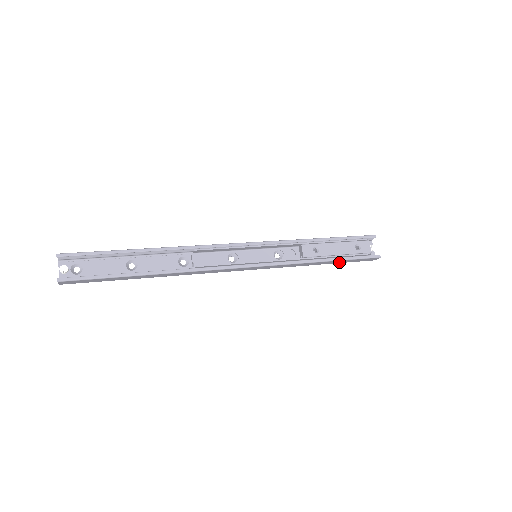
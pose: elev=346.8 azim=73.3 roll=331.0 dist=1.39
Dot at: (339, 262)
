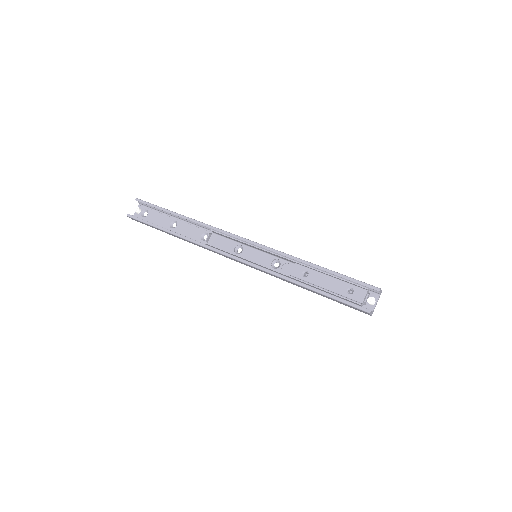
Dot at: (328, 297)
